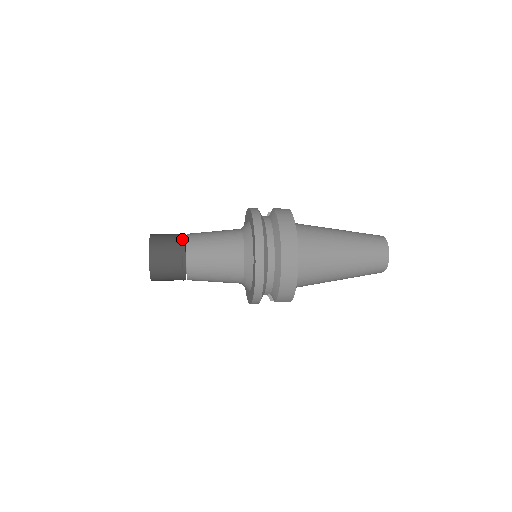
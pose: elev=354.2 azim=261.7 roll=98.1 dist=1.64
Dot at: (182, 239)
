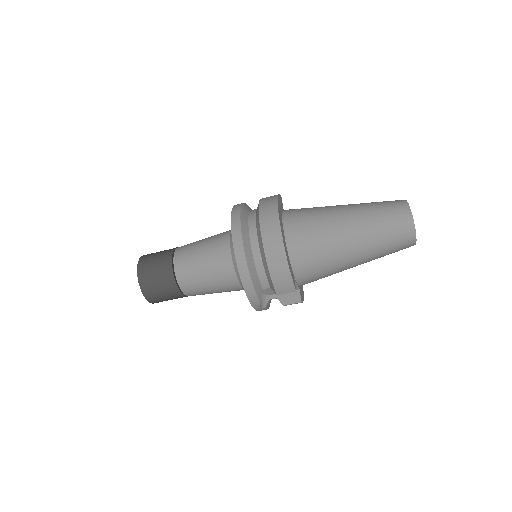
Dot at: (172, 249)
